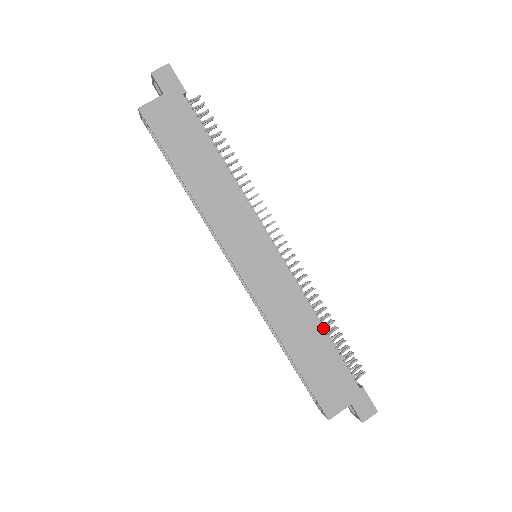
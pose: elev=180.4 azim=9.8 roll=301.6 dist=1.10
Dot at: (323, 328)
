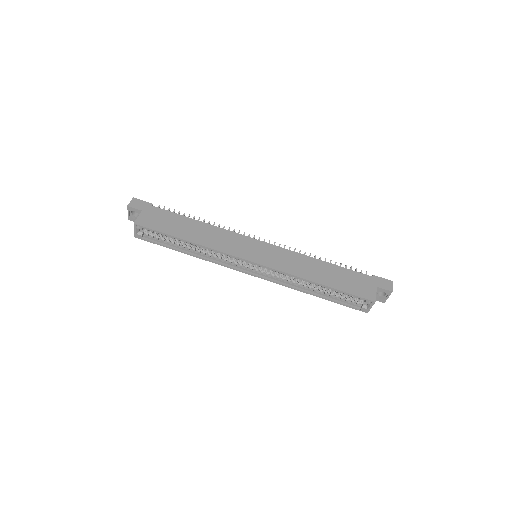
Dot at: (324, 261)
